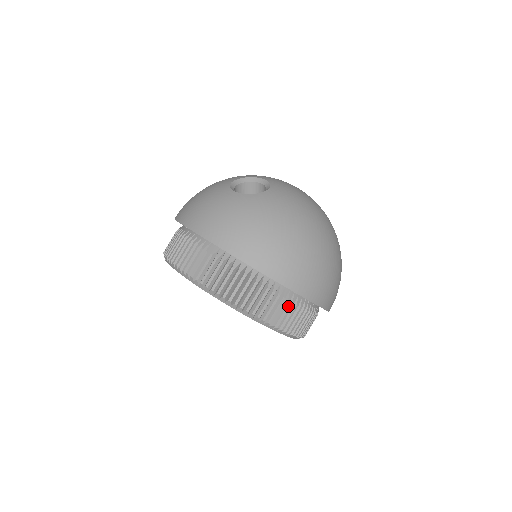
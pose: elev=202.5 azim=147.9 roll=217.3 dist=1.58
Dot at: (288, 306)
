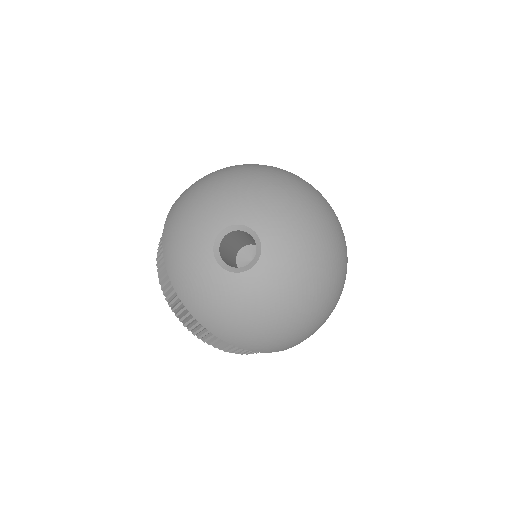
Dot at: occluded
